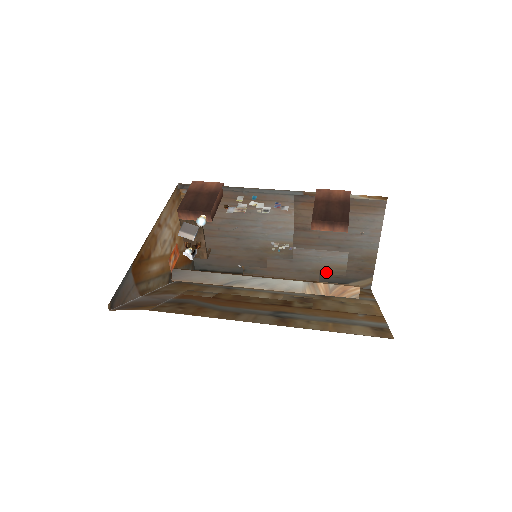
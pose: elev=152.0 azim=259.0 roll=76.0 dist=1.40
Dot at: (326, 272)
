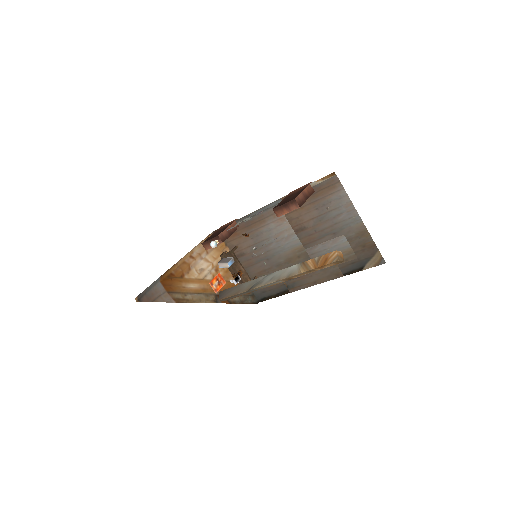
Dot at: occluded
